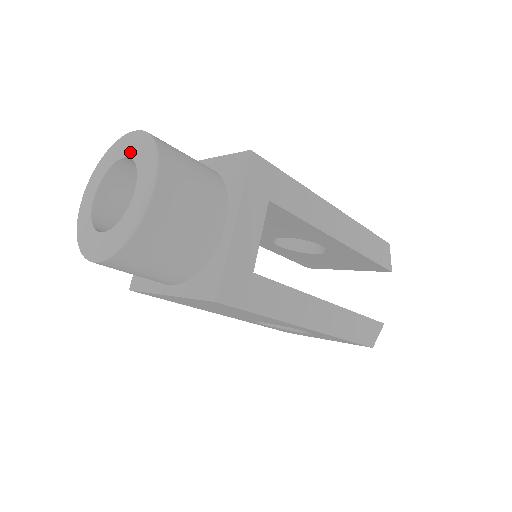
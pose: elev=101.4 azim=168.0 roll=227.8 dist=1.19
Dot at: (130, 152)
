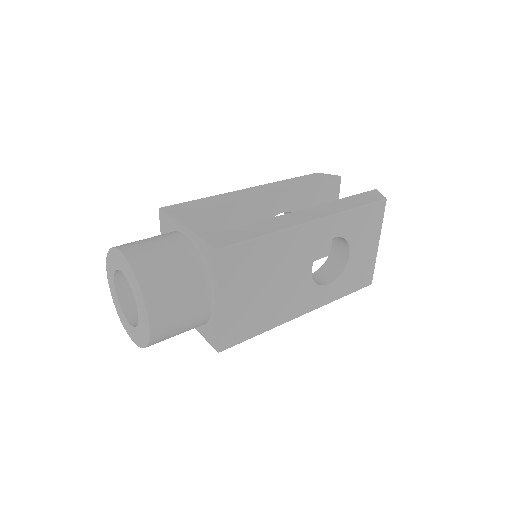
Dot at: (112, 278)
